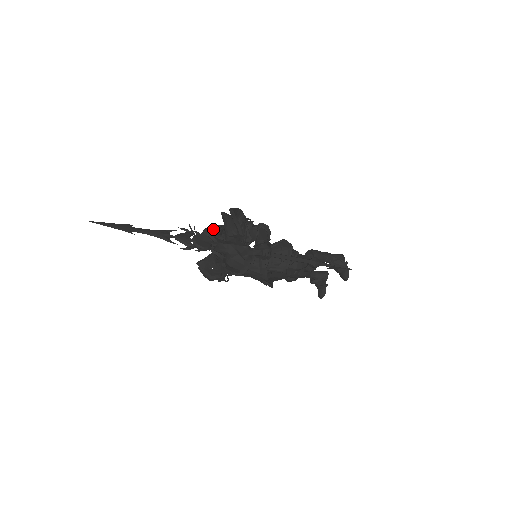
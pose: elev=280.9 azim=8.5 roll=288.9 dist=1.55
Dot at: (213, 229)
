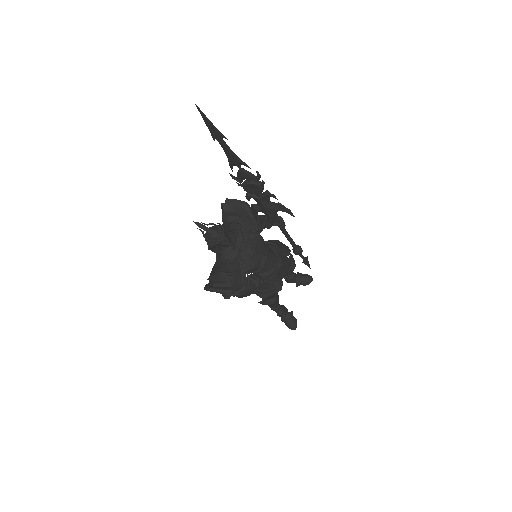
Dot at: (218, 225)
